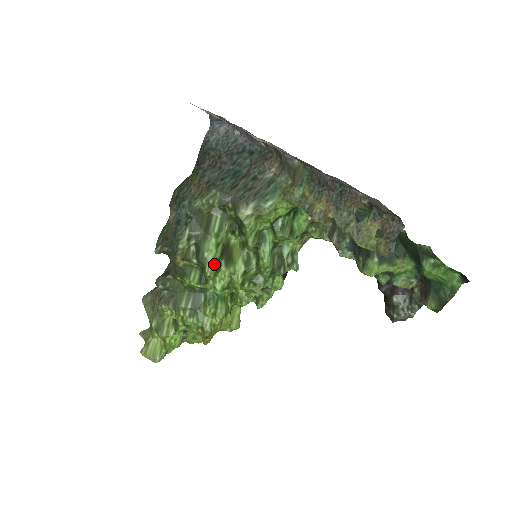
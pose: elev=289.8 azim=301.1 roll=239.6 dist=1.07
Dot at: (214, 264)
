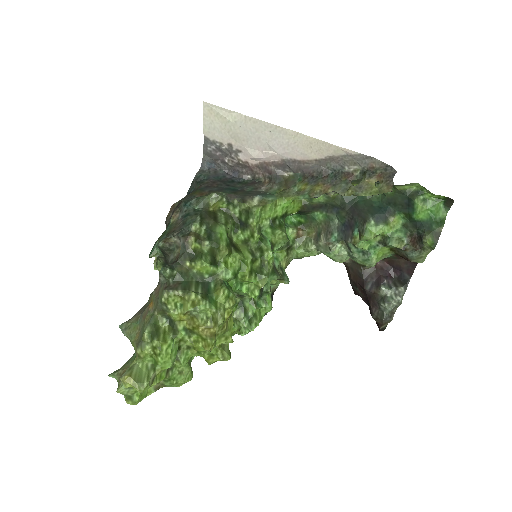
Dot at: (227, 245)
